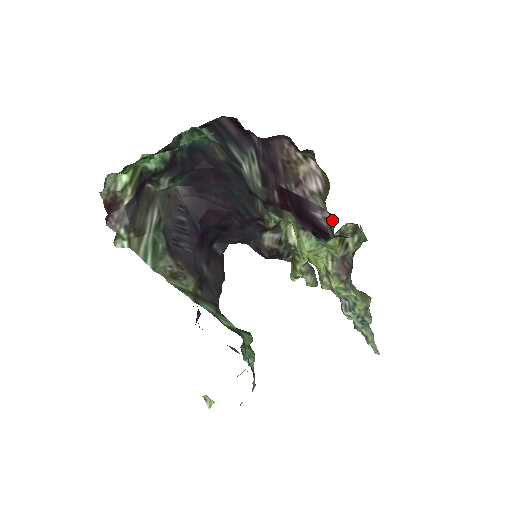
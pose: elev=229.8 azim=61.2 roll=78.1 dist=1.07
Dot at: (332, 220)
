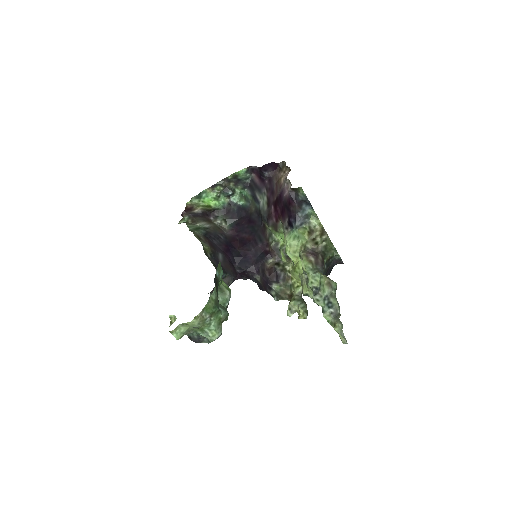
Dot at: occluded
